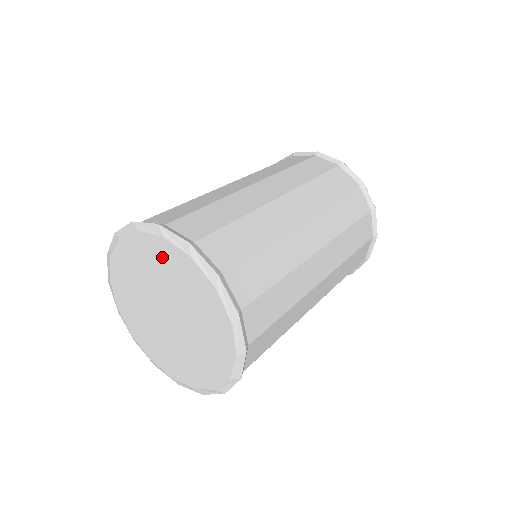
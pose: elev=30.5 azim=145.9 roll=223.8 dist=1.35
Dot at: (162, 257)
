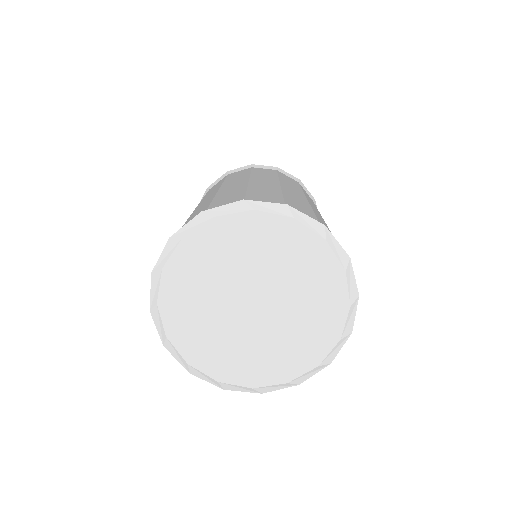
Dot at: (305, 255)
